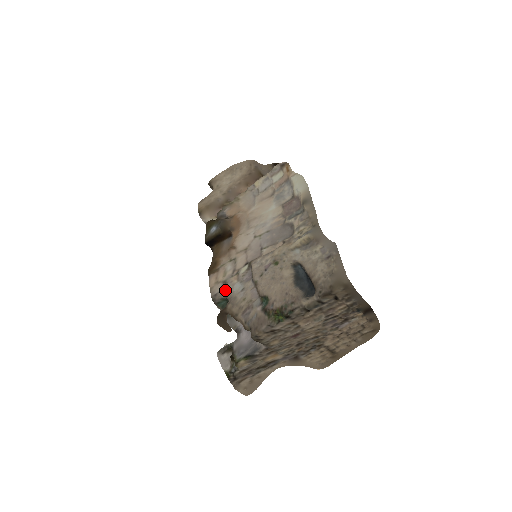
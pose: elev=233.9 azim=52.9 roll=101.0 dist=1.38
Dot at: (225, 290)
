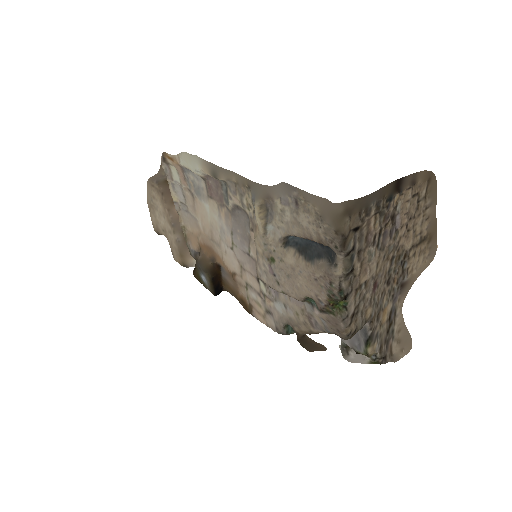
Dot at: (276, 319)
